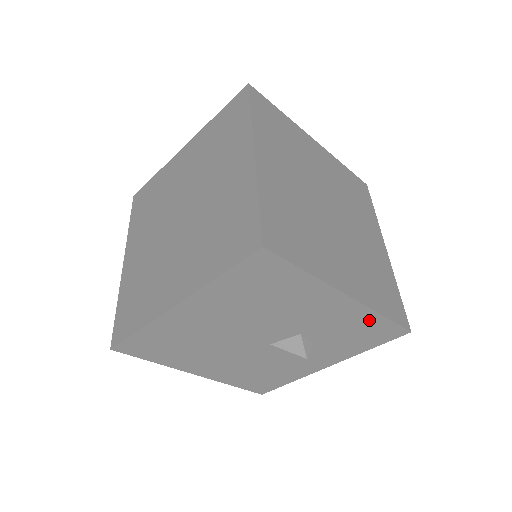
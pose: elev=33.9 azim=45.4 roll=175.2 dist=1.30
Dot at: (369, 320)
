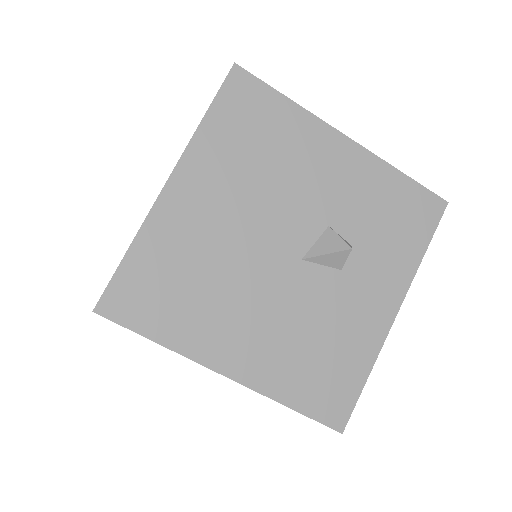
Dot at: (390, 183)
